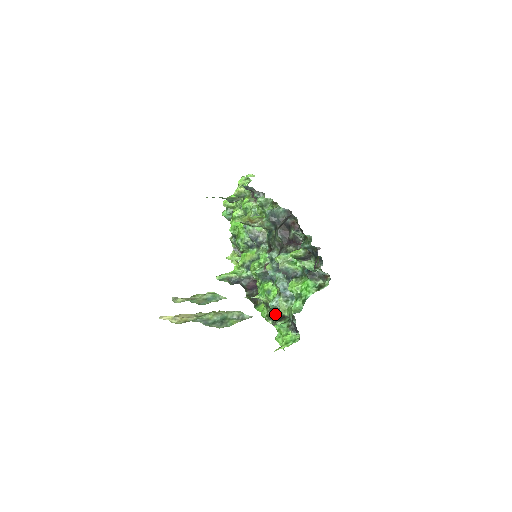
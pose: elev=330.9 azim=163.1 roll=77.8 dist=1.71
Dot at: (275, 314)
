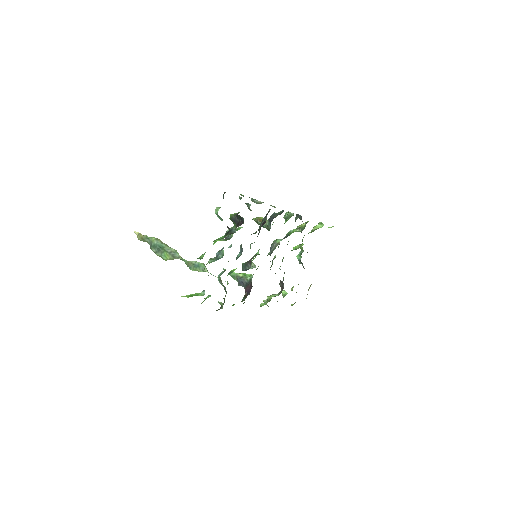
Dot at: (225, 296)
